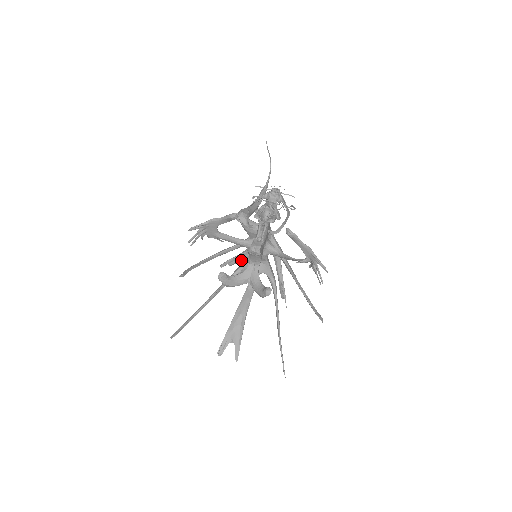
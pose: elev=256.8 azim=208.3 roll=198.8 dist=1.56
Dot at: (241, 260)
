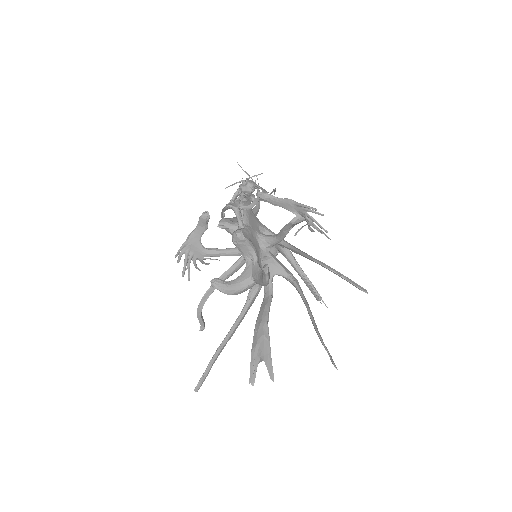
Dot at: occluded
